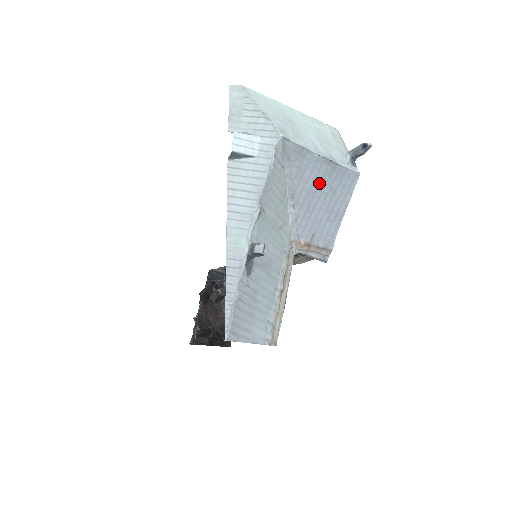
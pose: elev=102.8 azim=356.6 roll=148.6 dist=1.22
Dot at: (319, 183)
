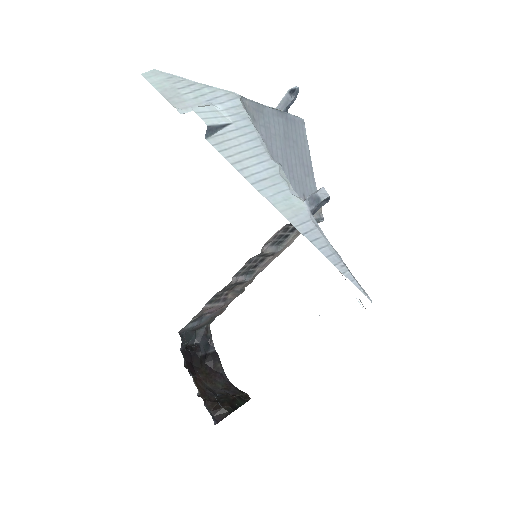
Dot at: (284, 138)
